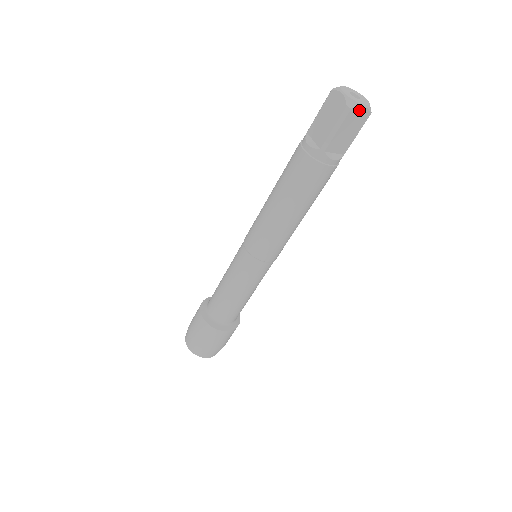
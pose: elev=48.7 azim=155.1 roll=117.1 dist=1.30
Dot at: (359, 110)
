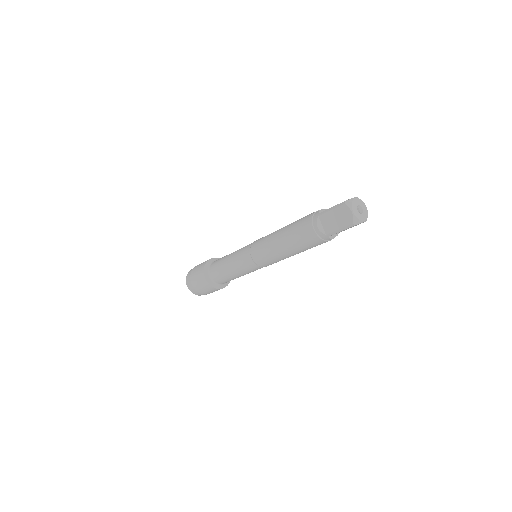
Dot at: (360, 223)
